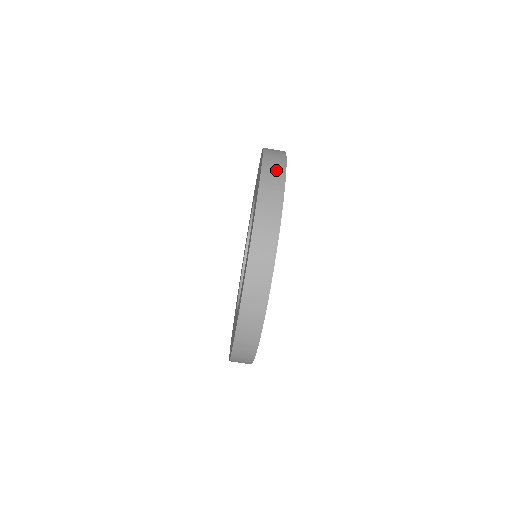
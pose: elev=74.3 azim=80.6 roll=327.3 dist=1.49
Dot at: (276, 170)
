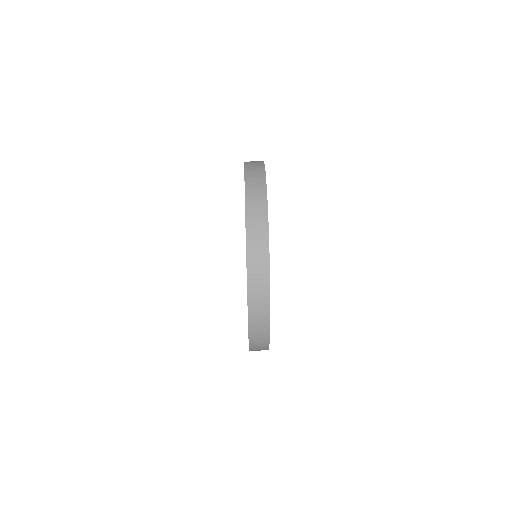
Dot at: (258, 188)
